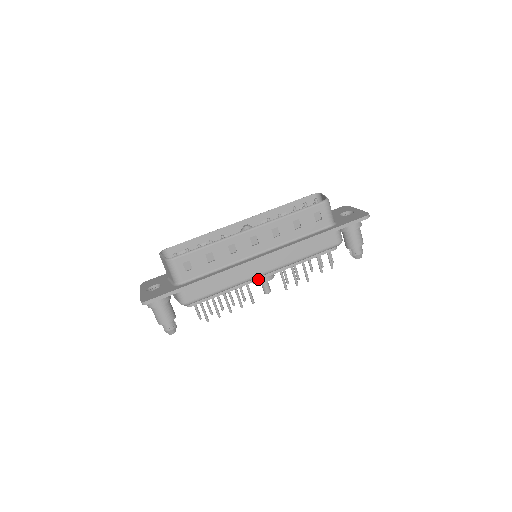
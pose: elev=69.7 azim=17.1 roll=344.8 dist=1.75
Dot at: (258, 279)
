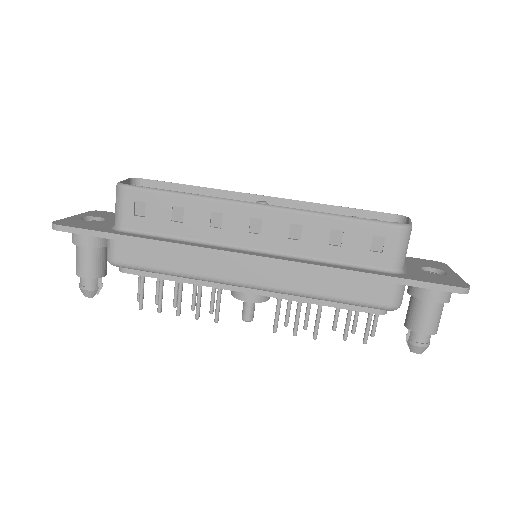
Dot at: (236, 289)
